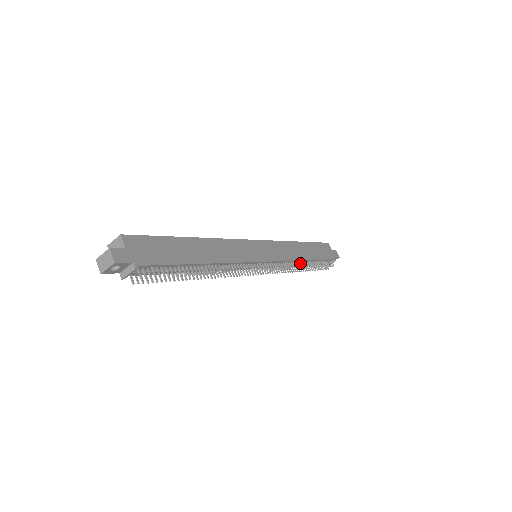
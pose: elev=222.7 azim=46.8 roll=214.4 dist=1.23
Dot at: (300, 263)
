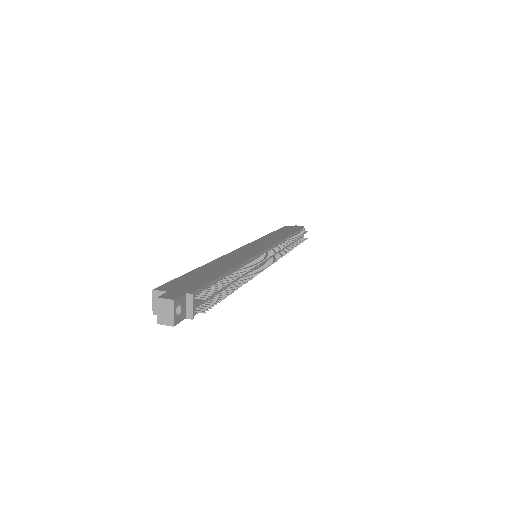
Dot at: (287, 241)
